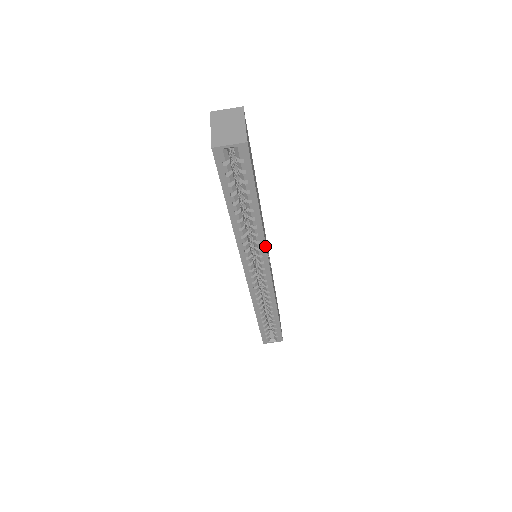
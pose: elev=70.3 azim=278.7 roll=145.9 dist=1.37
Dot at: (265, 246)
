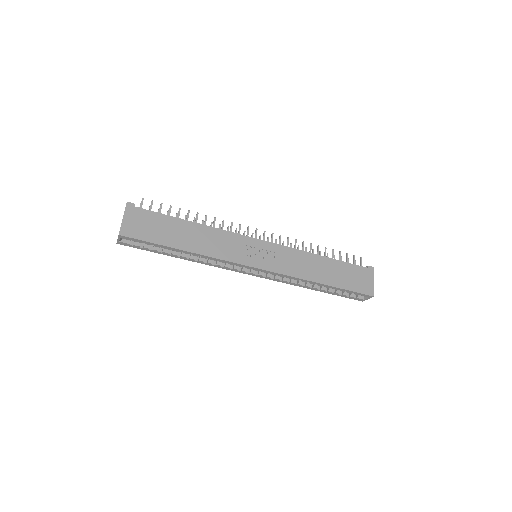
Dot at: (225, 261)
